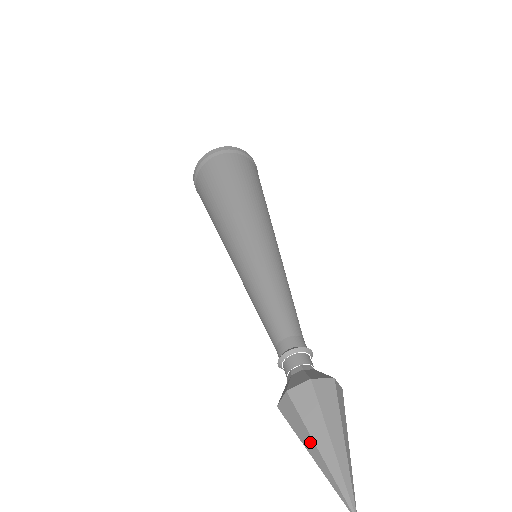
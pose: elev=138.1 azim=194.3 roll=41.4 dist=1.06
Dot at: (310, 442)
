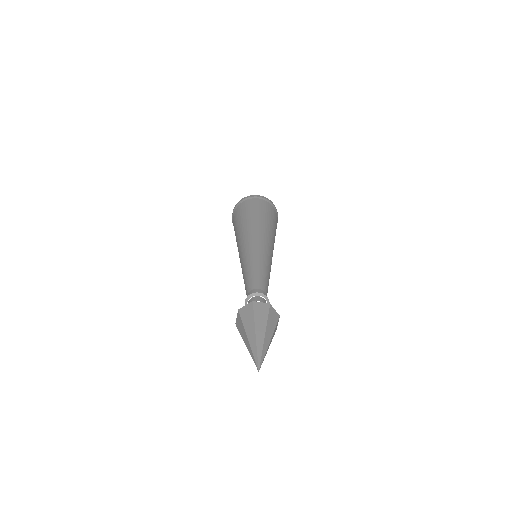
Dot at: (245, 335)
